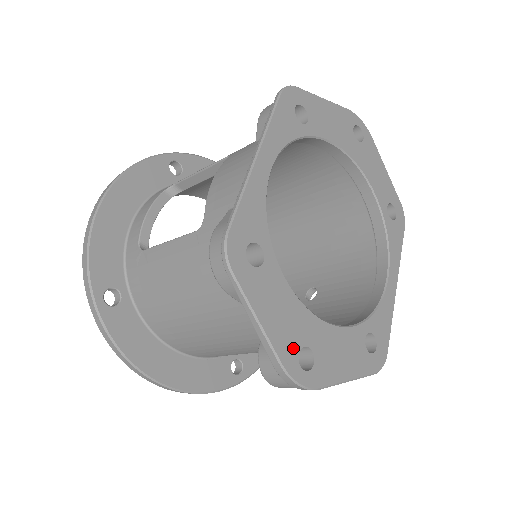
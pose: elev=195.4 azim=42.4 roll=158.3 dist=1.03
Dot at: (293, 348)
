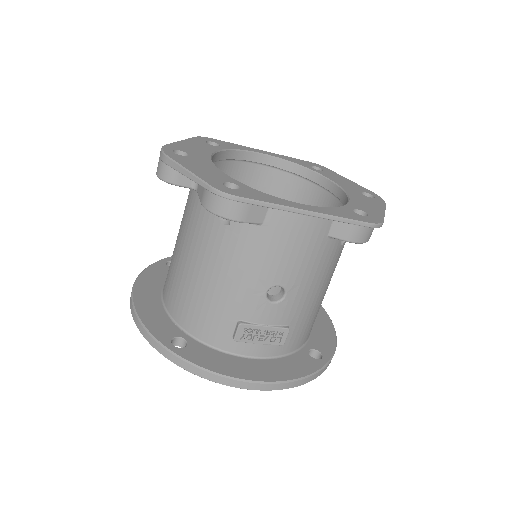
Dot at: (181, 149)
